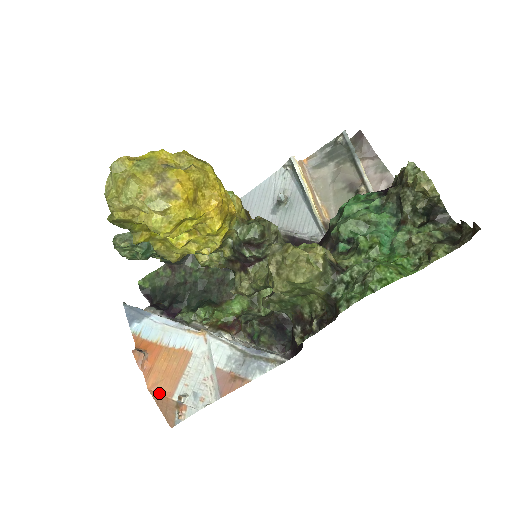
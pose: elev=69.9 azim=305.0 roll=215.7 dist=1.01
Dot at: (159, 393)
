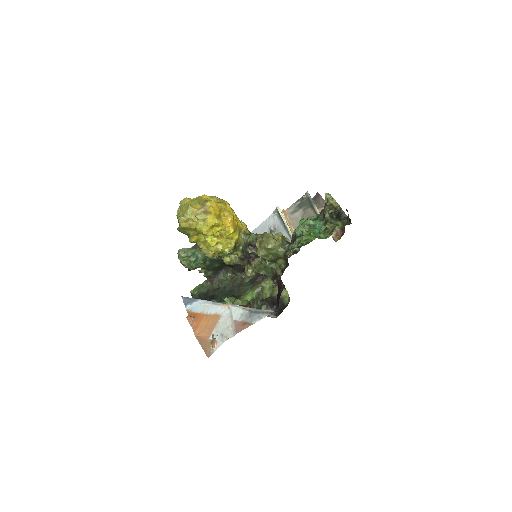
Dot at: (201, 337)
